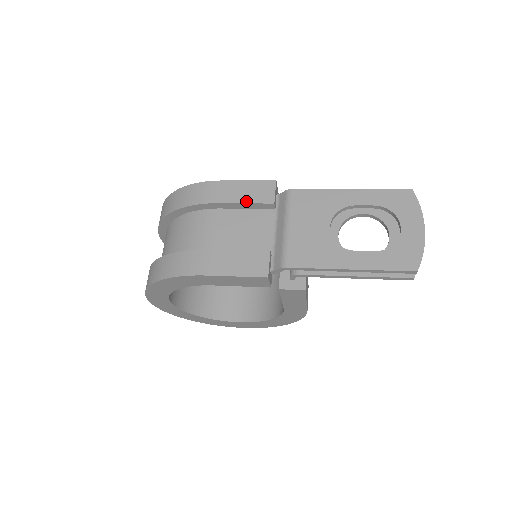
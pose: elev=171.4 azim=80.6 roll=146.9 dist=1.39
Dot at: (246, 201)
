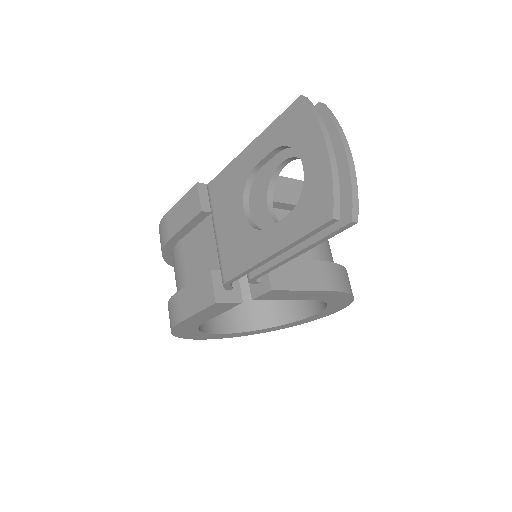
Dot at: (185, 223)
